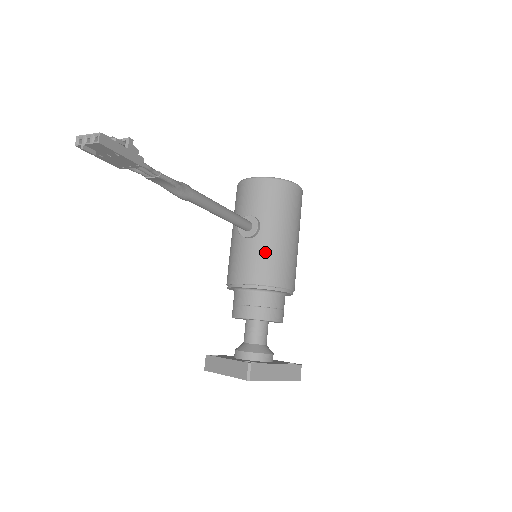
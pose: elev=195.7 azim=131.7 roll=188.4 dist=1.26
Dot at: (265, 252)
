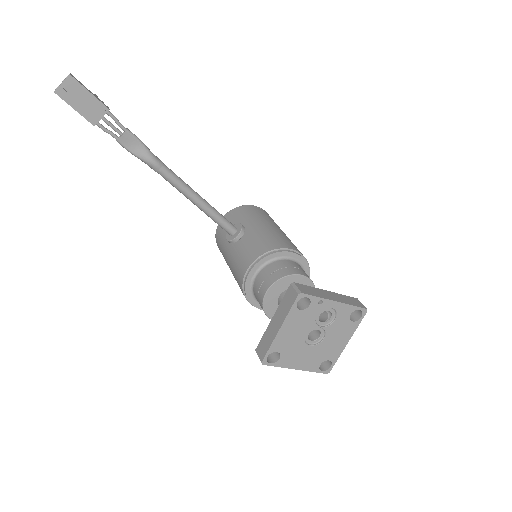
Dot at: (258, 236)
